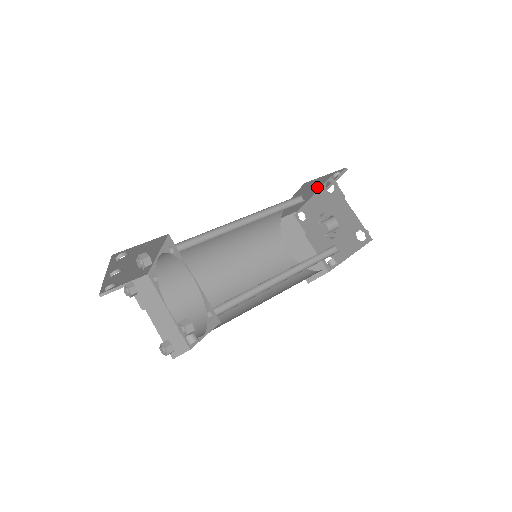
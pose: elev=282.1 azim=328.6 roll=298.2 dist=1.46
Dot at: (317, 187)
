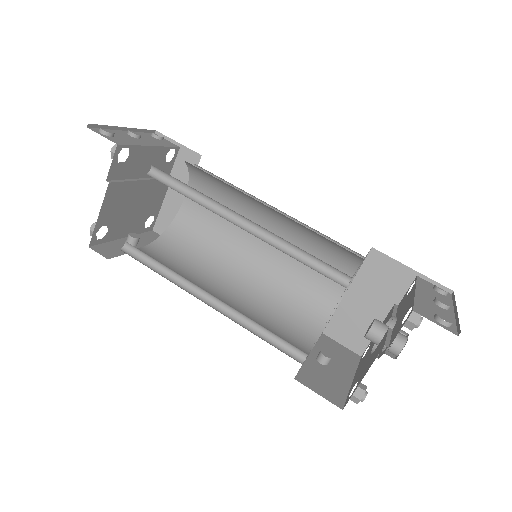
Dot at: occluded
